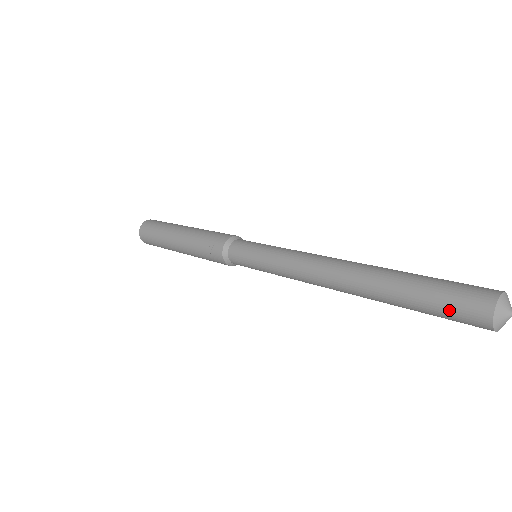
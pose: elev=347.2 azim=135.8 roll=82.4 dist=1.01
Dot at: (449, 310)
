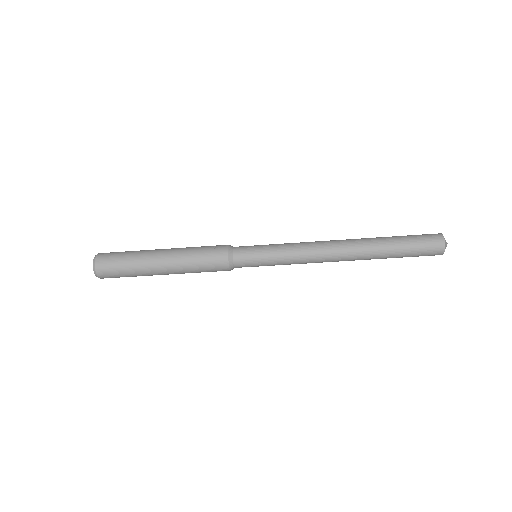
Dot at: (421, 240)
